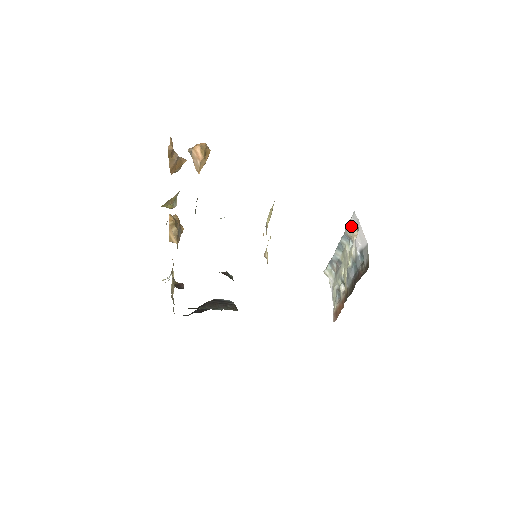
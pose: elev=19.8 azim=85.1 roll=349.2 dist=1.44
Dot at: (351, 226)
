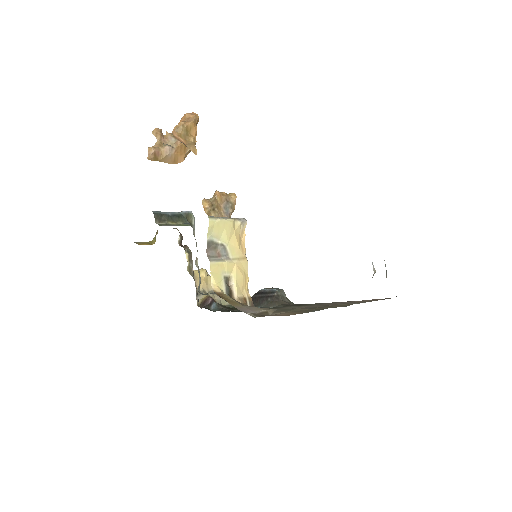
Dot at: occluded
